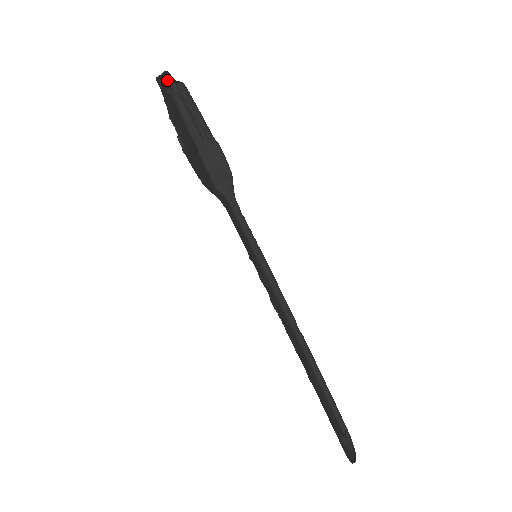
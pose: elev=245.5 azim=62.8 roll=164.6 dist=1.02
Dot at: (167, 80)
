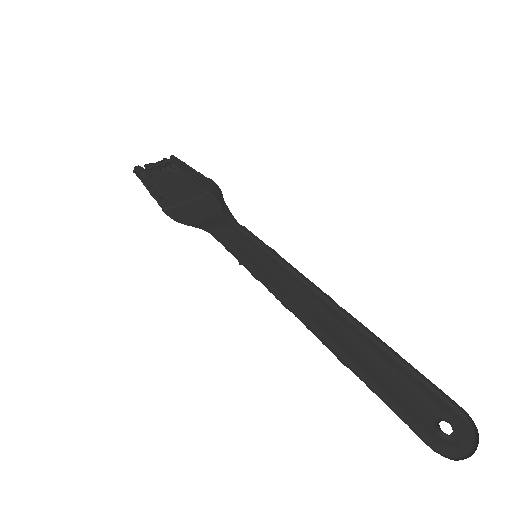
Dot at: (142, 171)
